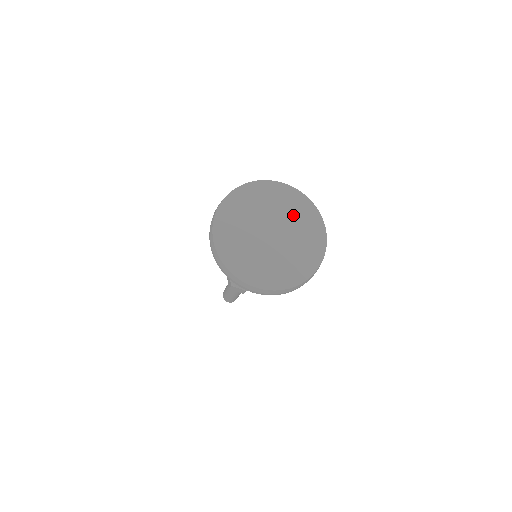
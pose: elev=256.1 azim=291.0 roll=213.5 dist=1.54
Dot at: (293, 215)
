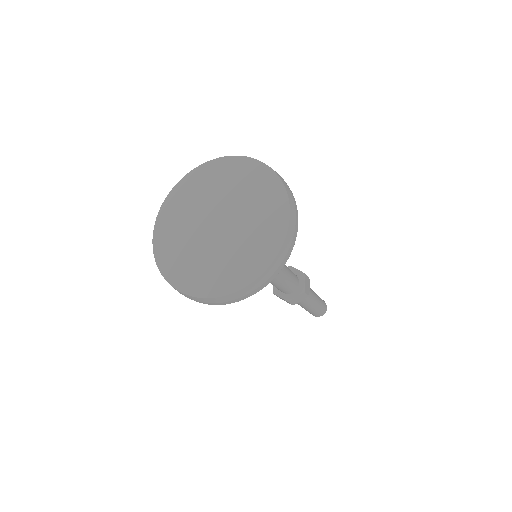
Dot at: (220, 186)
